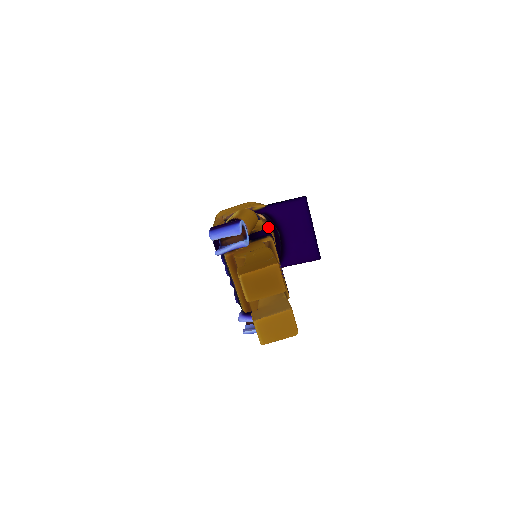
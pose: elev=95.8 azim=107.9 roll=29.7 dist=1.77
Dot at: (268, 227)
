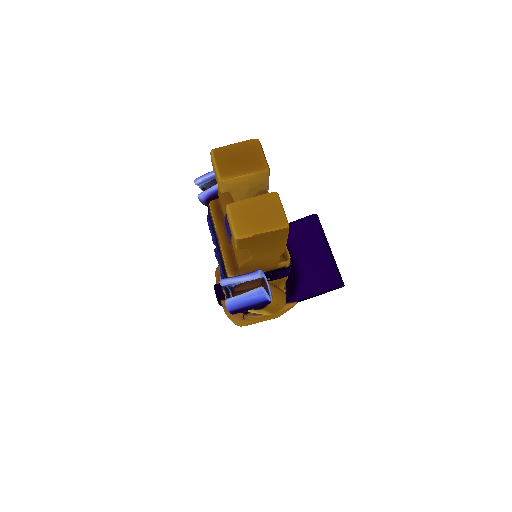
Dot at: occluded
